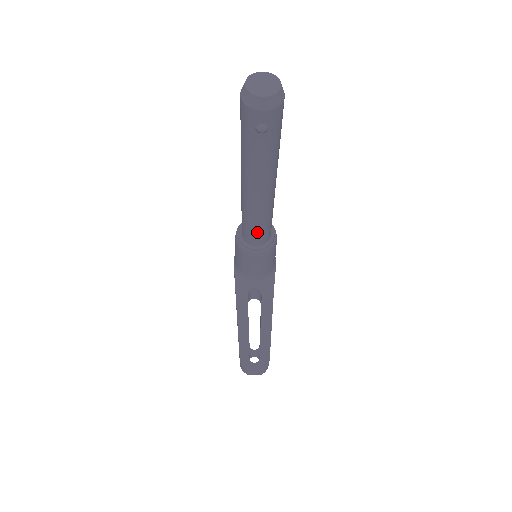
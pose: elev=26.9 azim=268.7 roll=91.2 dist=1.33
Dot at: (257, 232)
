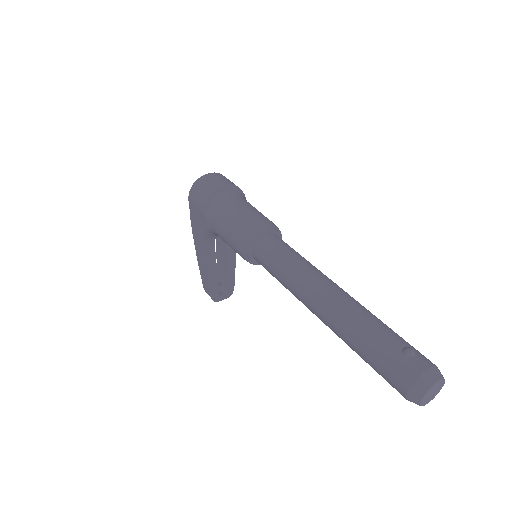
Dot at: occluded
